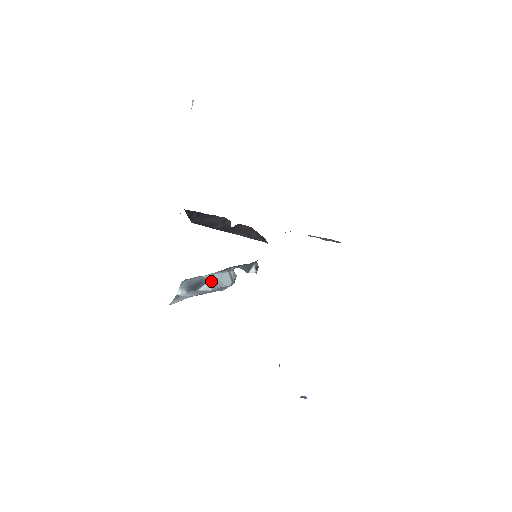
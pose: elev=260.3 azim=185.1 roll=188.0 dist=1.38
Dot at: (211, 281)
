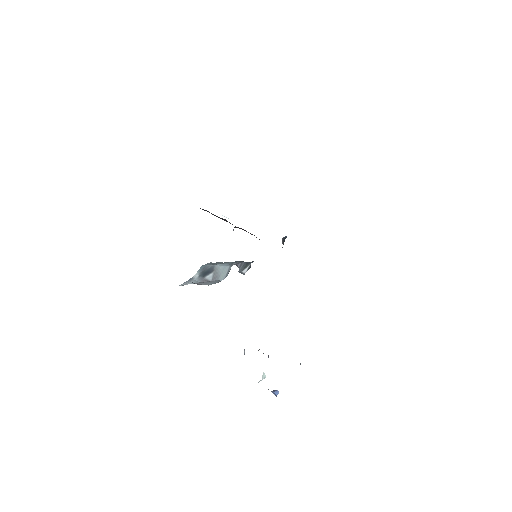
Dot at: (216, 272)
